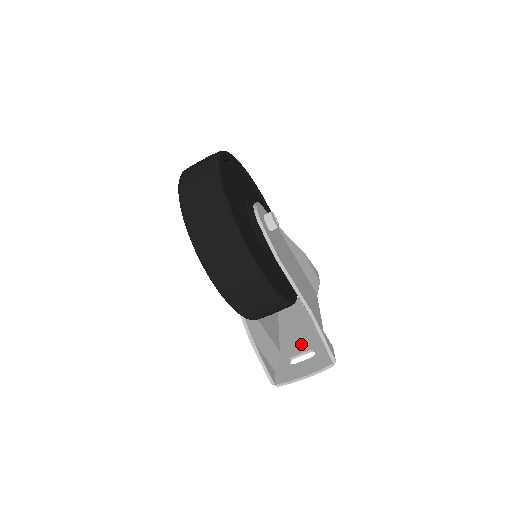
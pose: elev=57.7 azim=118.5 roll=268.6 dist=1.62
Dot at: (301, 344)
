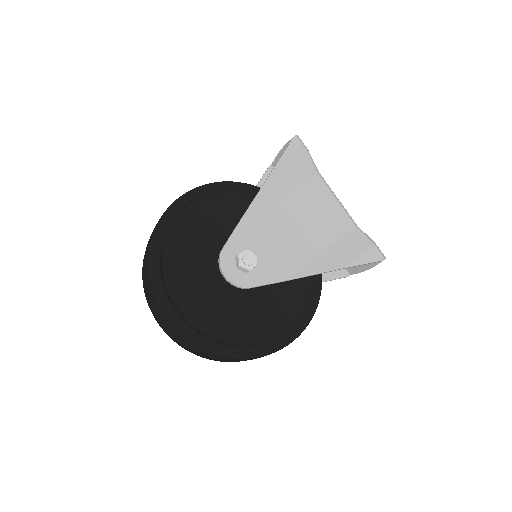
Dot at: occluded
